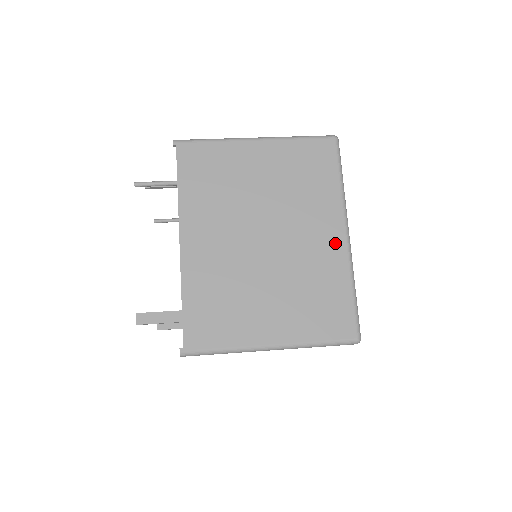
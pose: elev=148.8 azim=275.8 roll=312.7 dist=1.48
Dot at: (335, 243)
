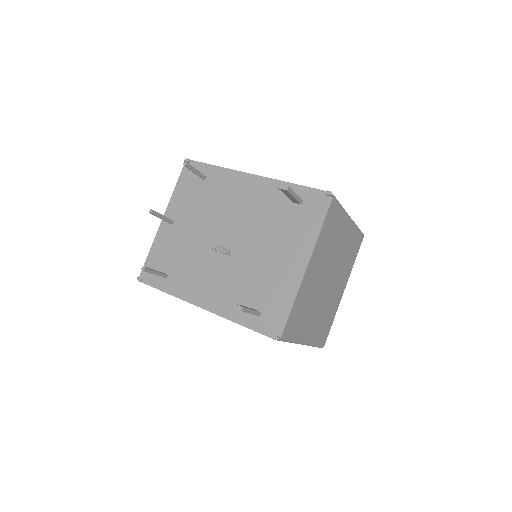
Dot at: occluded
